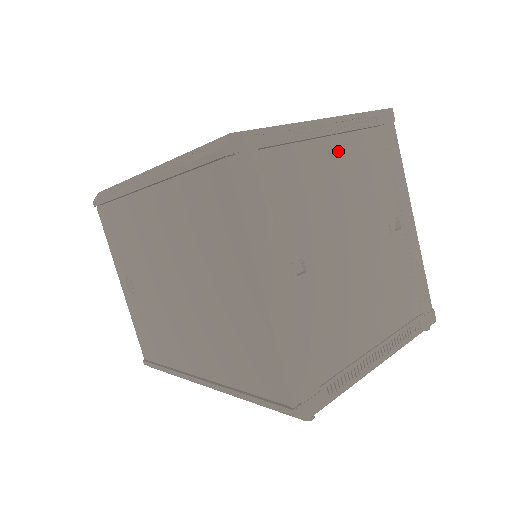
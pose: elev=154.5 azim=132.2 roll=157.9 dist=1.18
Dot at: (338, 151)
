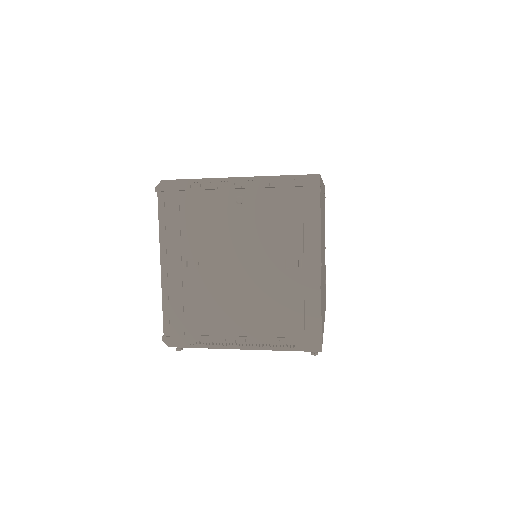
Dot at: (246, 200)
